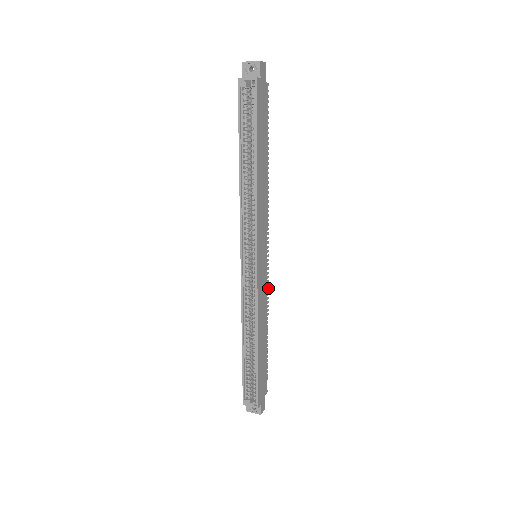
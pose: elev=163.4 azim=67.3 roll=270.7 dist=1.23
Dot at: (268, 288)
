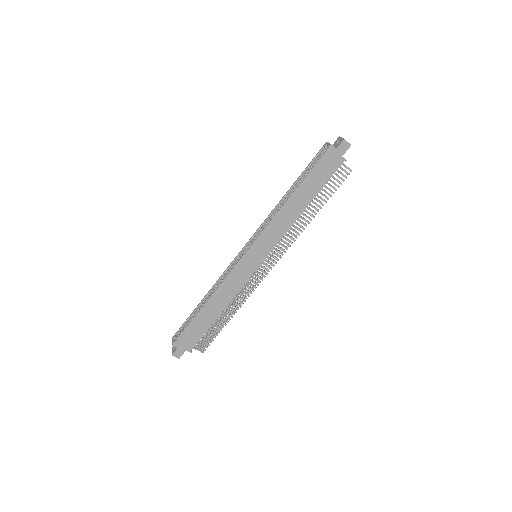
Dot at: occluded
